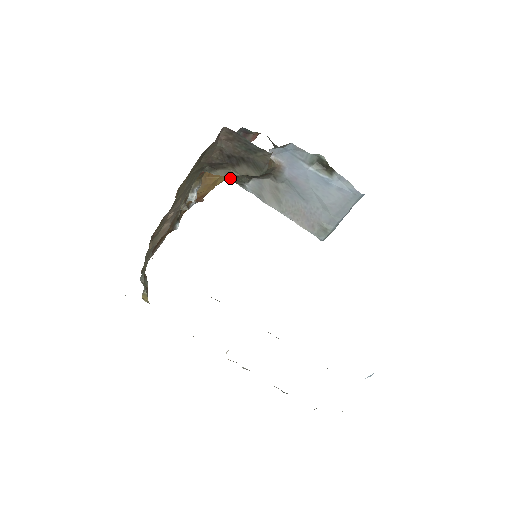
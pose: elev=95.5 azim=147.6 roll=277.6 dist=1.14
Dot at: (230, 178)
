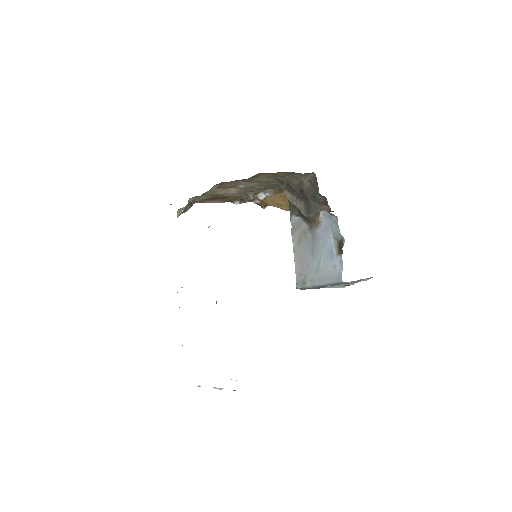
Dot at: (290, 204)
